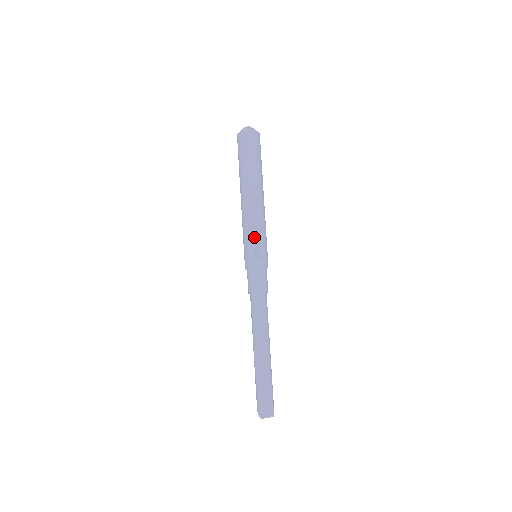
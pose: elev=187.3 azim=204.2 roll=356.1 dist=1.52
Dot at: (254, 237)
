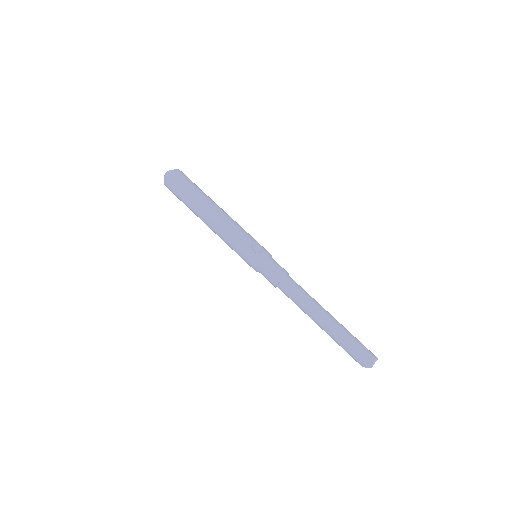
Dot at: (243, 242)
